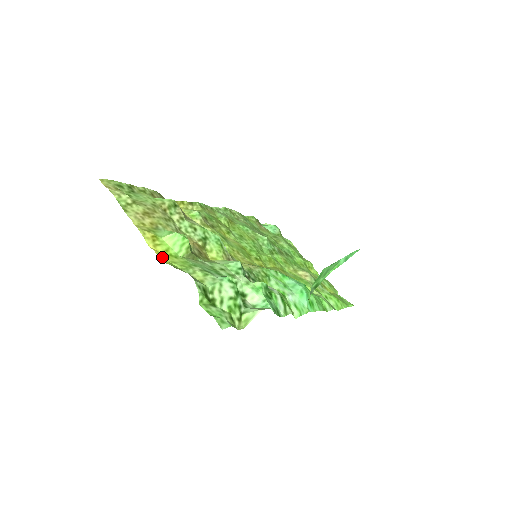
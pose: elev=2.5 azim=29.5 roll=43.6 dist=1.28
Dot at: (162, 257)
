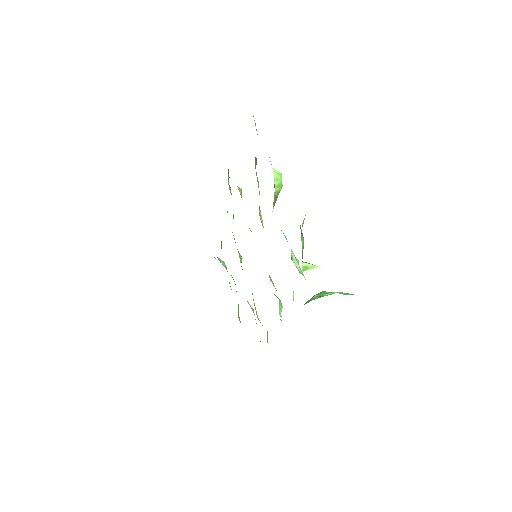
Dot at: occluded
